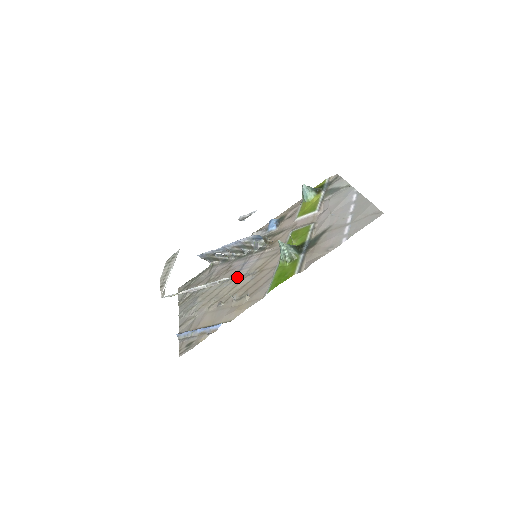
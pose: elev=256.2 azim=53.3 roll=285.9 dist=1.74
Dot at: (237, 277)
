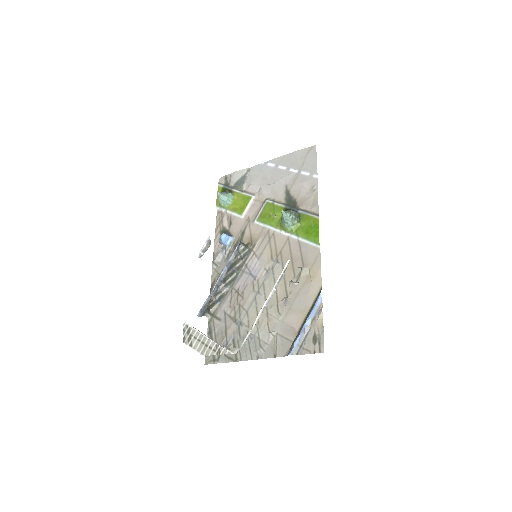
Dot at: (263, 281)
